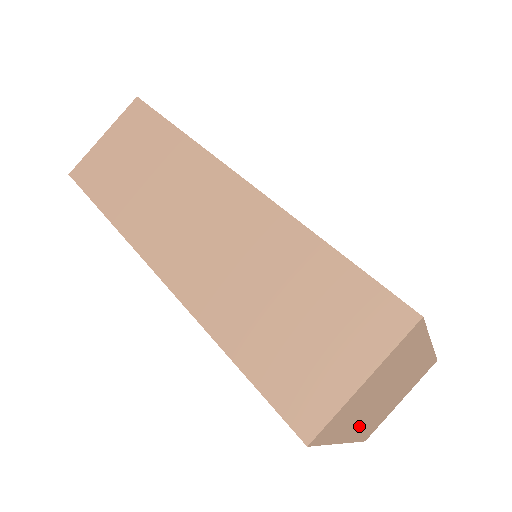
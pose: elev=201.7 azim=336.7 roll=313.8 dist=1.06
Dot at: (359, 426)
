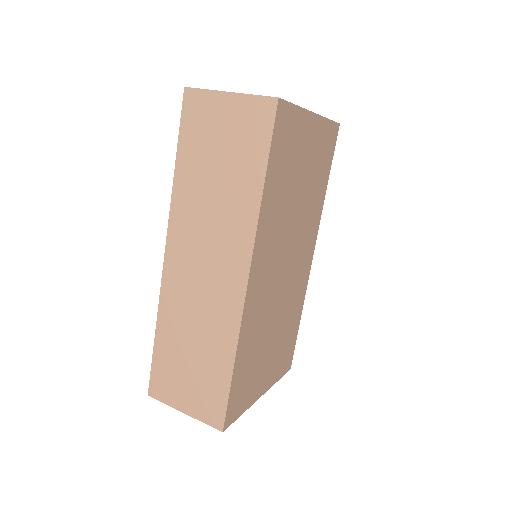
Dot at: occluded
